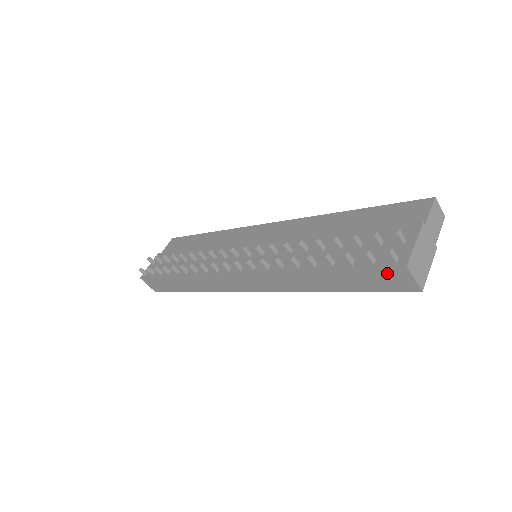
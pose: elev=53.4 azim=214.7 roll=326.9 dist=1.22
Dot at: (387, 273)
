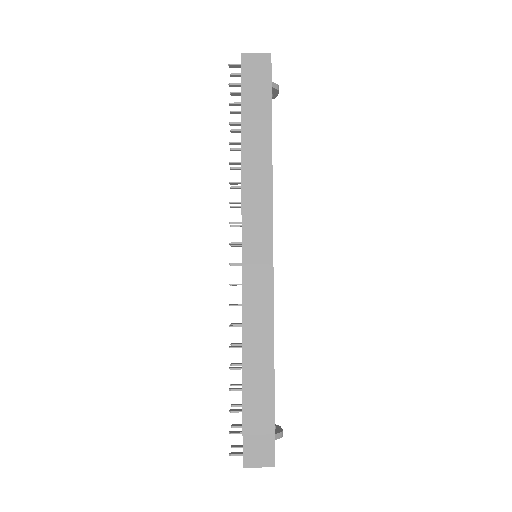
Dot at: (248, 72)
